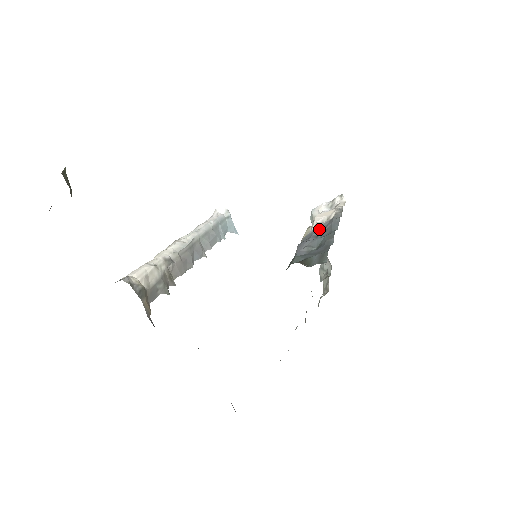
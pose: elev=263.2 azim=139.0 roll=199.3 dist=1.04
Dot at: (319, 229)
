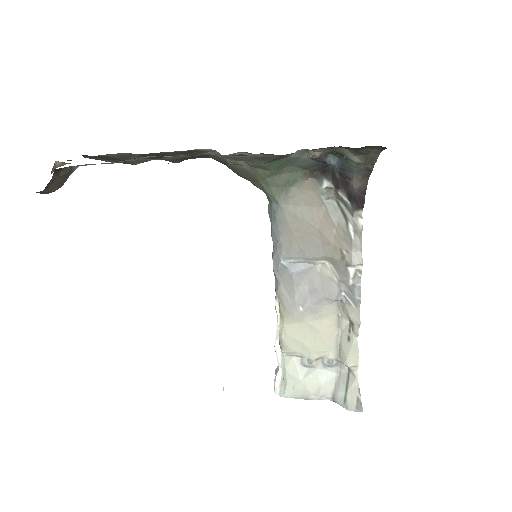
Dot at: occluded
